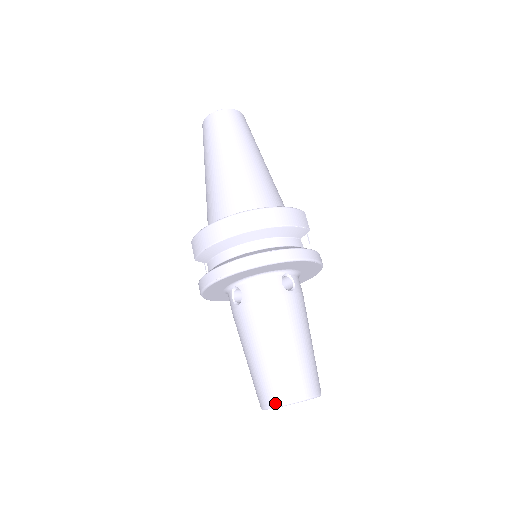
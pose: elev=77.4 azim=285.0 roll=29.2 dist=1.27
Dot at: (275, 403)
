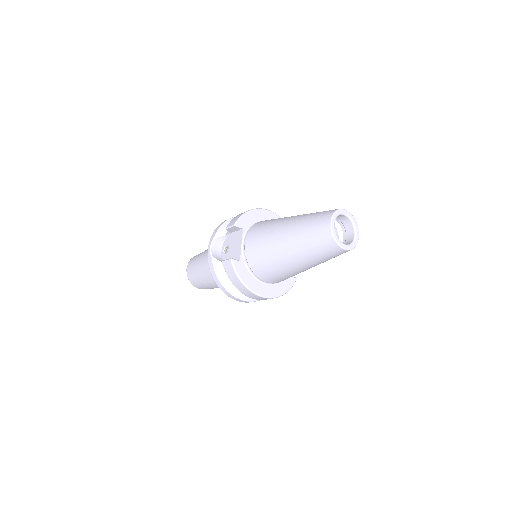
Dot at: (194, 286)
